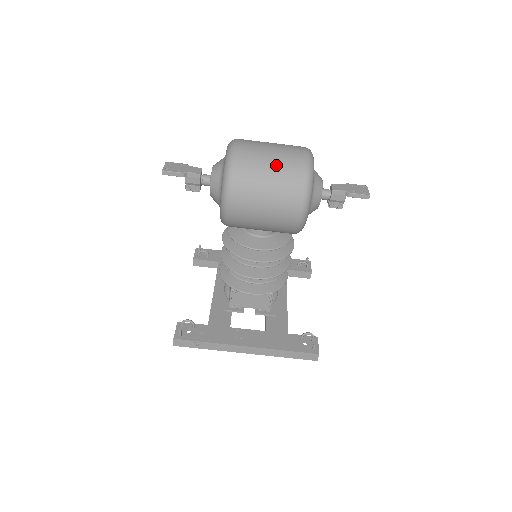
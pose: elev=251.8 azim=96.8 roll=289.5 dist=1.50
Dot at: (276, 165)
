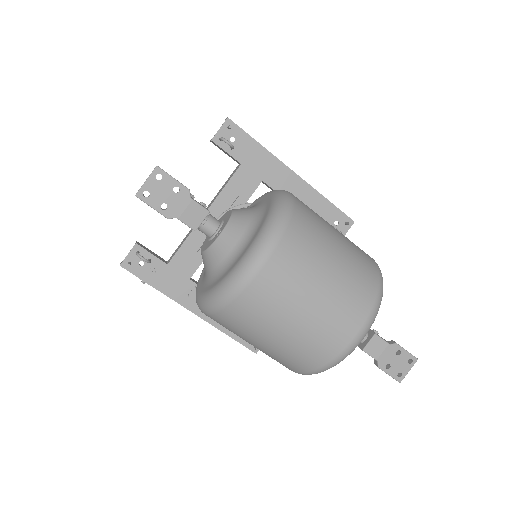
Dot at: (288, 340)
